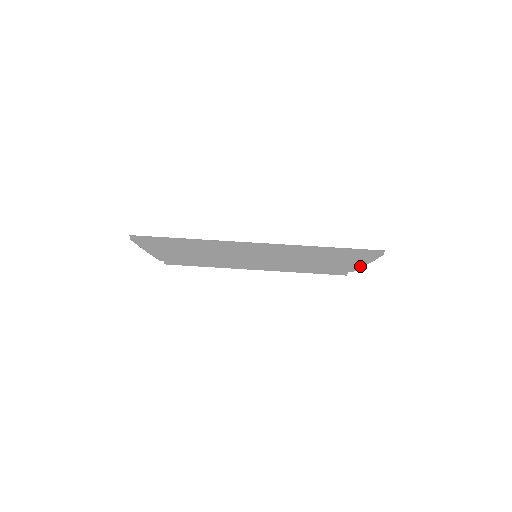
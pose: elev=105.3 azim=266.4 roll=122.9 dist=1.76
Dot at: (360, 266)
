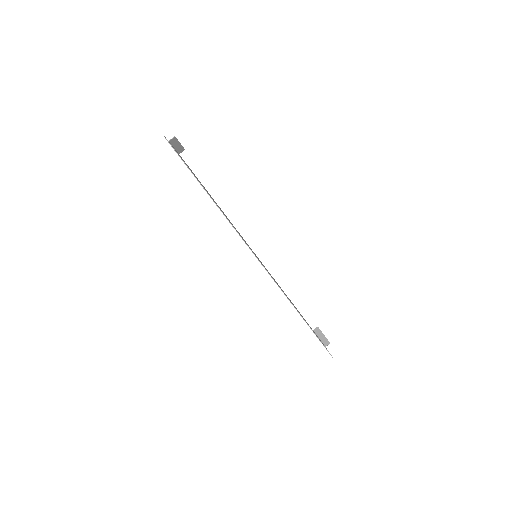
Dot at: (314, 332)
